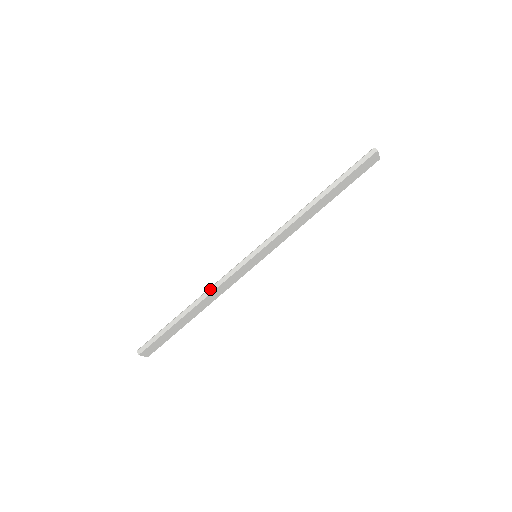
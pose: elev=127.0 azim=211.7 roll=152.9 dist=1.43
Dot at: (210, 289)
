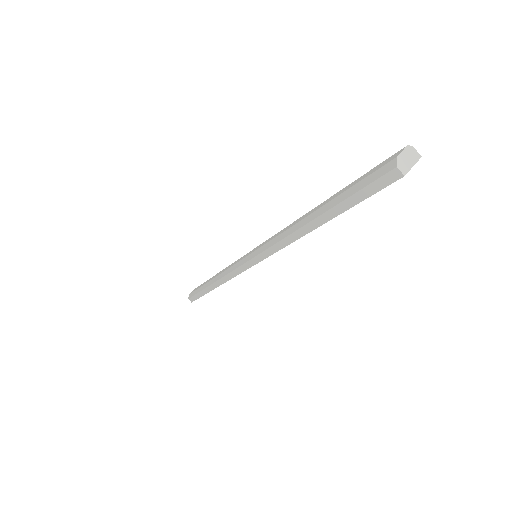
Dot at: (222, 279)
